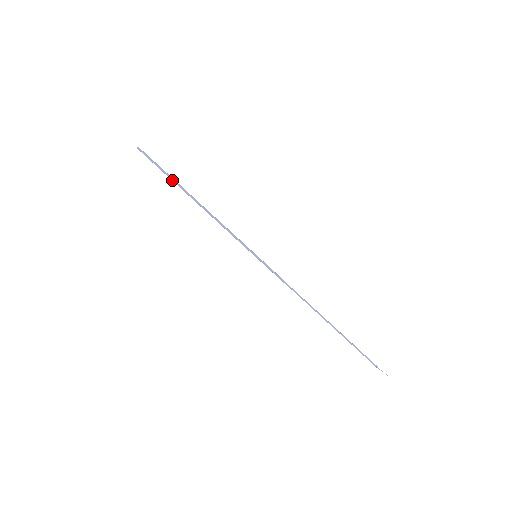
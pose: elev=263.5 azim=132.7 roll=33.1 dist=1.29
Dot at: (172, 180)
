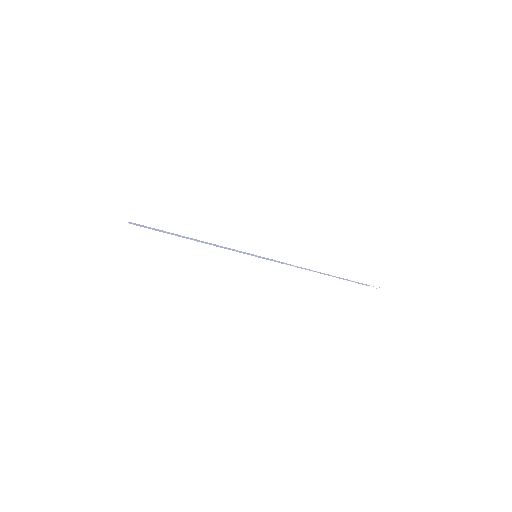
Dot at: occluded
